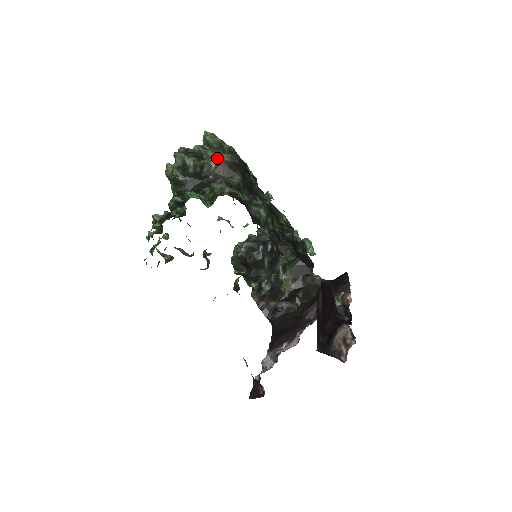
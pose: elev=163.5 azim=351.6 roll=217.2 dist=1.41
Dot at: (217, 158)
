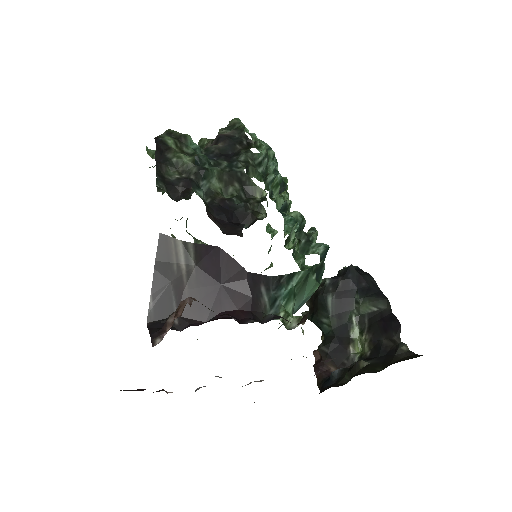
Dot at: occluded
